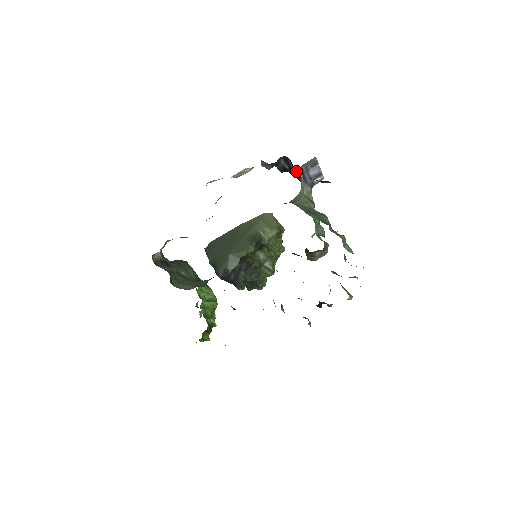
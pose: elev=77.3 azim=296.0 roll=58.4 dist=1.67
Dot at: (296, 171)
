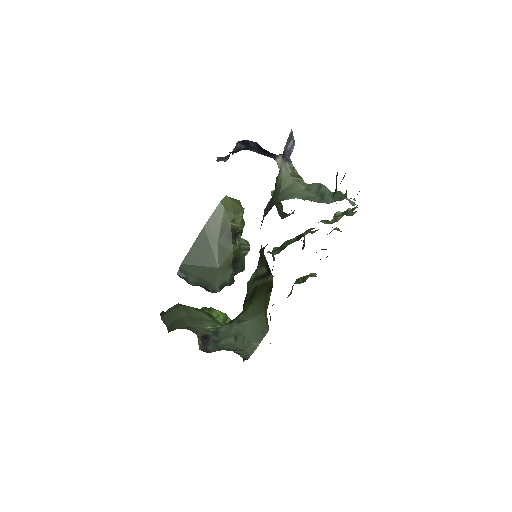
Dot at: occluded
